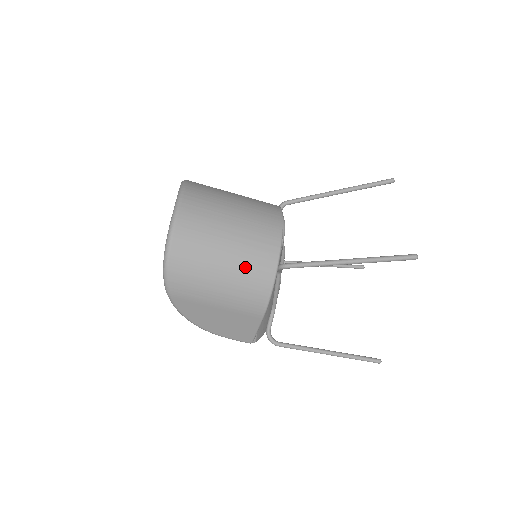
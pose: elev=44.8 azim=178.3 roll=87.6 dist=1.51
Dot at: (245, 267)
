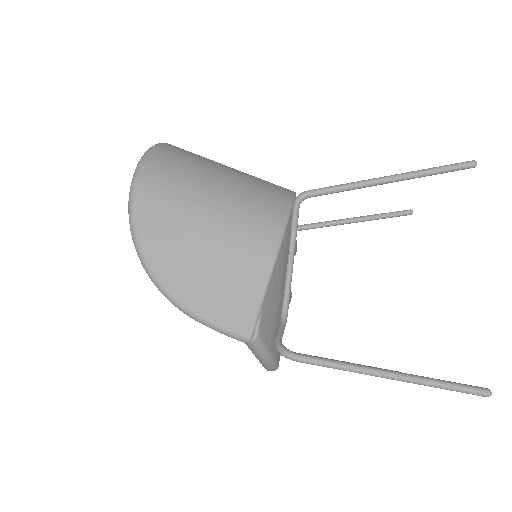
Dot at: (250, 187)
